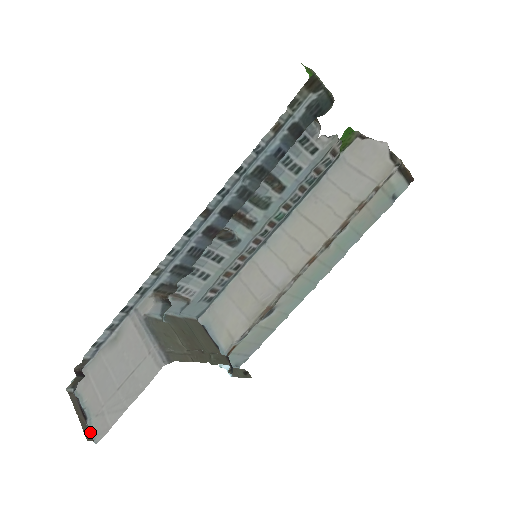
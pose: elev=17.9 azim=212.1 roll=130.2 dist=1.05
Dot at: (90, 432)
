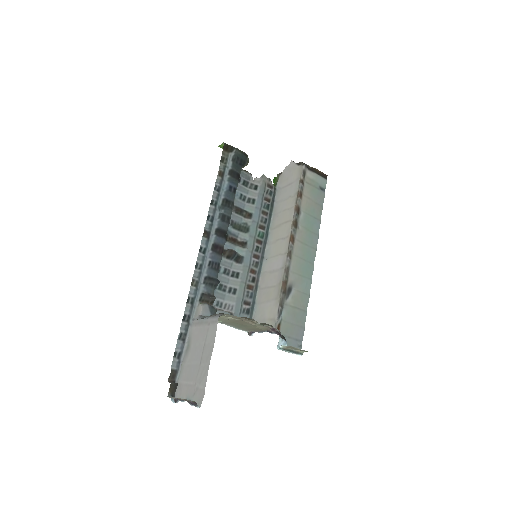
Dot at: occluded
